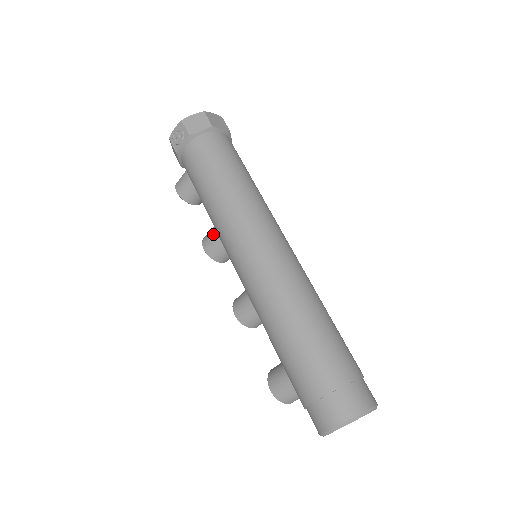
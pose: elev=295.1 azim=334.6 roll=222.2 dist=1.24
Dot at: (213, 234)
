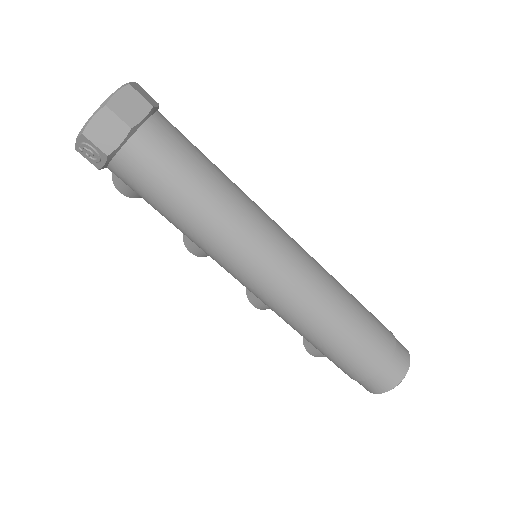
Dot at: occluded
